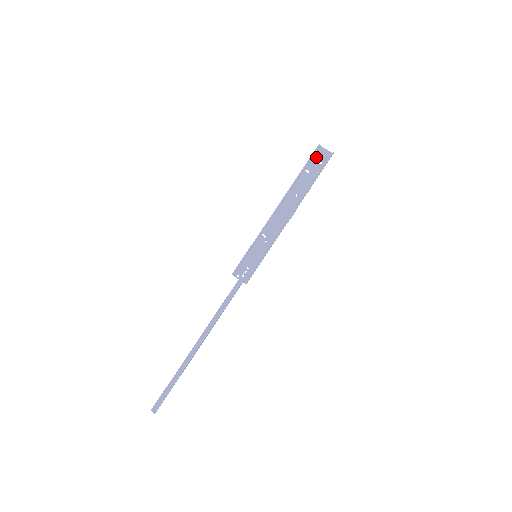
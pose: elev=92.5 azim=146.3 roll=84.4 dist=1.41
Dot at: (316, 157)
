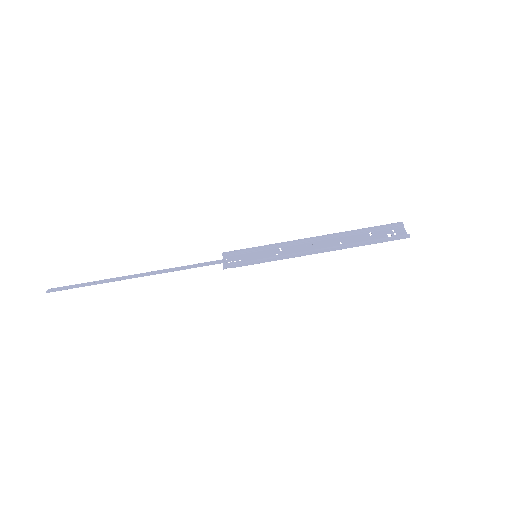
Dot at: (390, 230)
